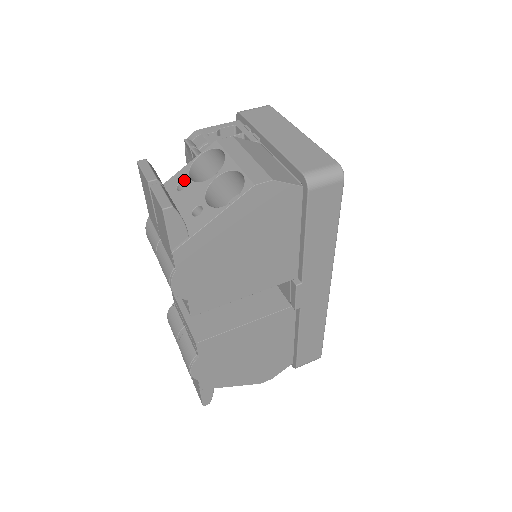
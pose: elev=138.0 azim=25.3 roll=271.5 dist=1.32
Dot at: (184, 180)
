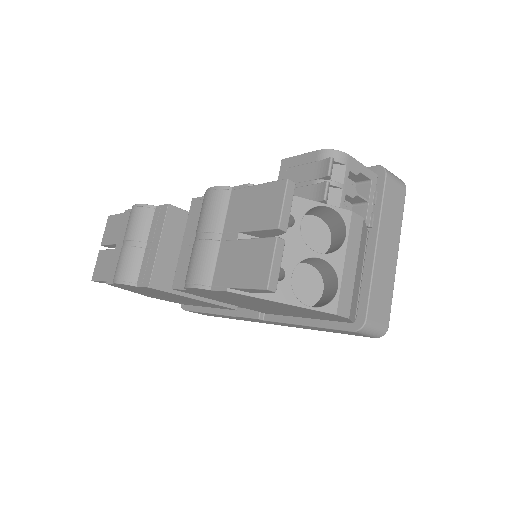
Dot at: (295, 217)
